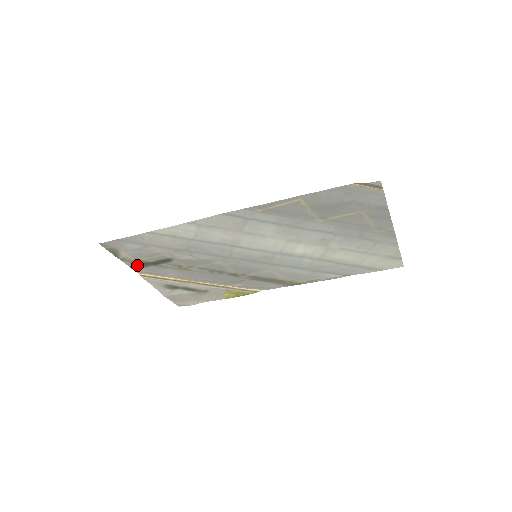
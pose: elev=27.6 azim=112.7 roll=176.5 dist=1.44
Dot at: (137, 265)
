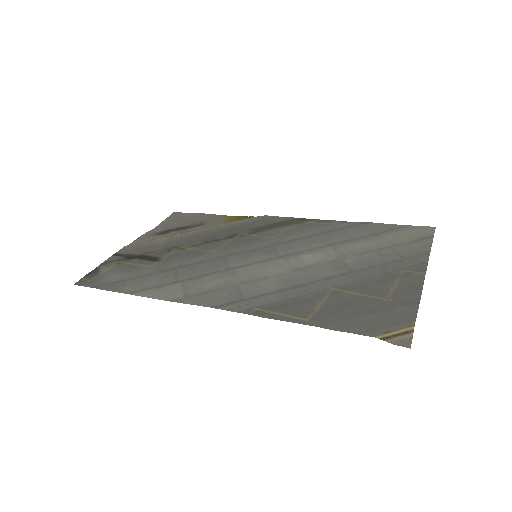
Dot at: (121, 256)
